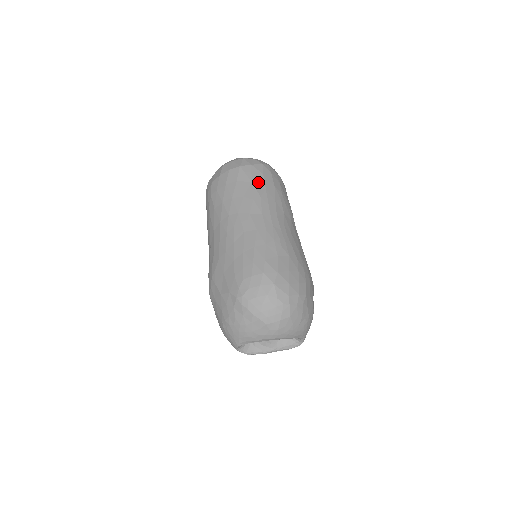
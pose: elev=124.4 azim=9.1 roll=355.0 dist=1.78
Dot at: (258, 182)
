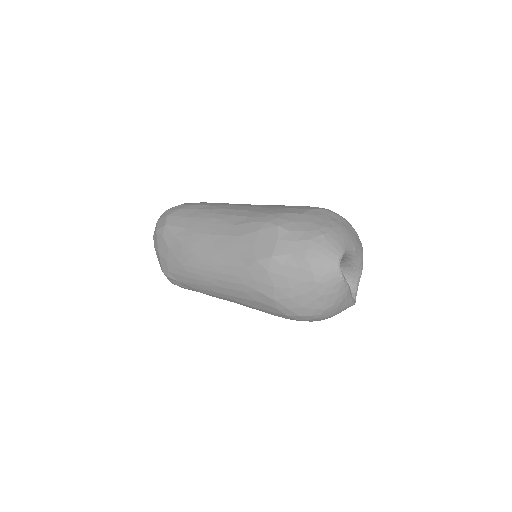
Dot at: occluded
